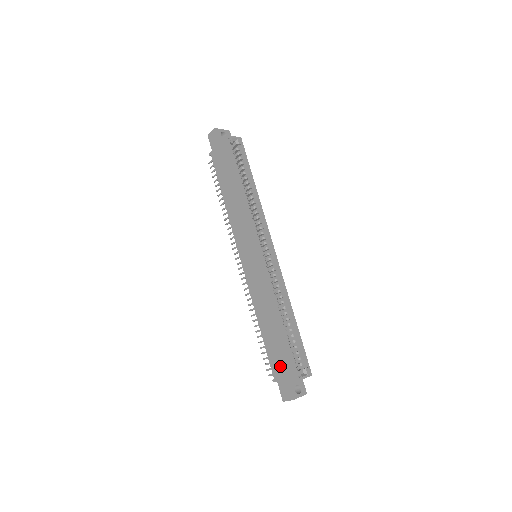
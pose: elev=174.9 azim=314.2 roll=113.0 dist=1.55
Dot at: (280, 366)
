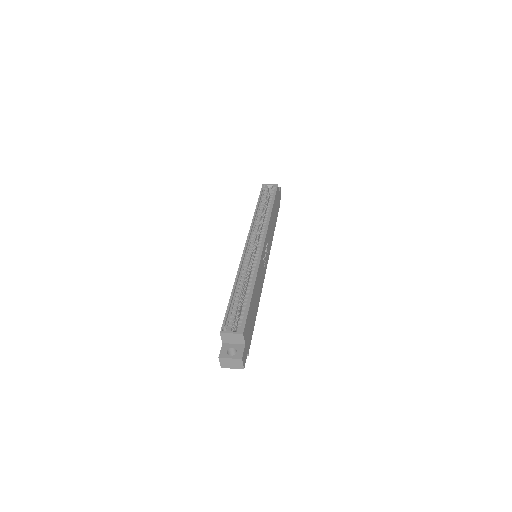
Dot at: occluded
